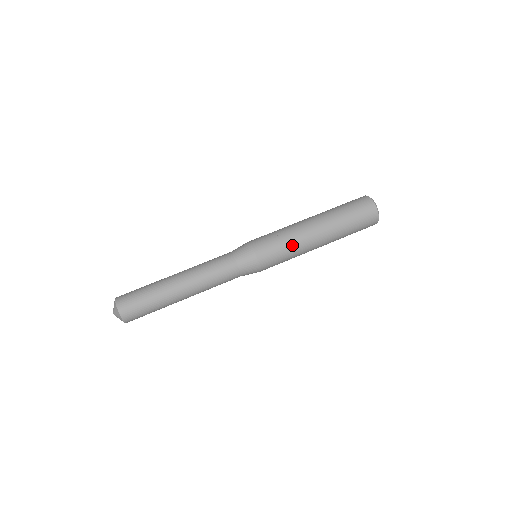
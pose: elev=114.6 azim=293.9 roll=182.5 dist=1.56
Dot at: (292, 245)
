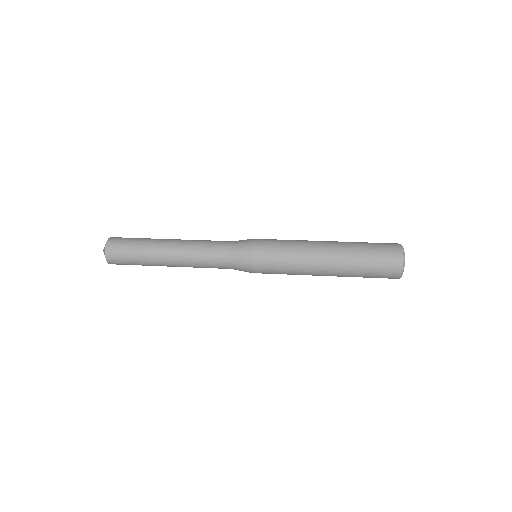
Dot at: (294, 243)
